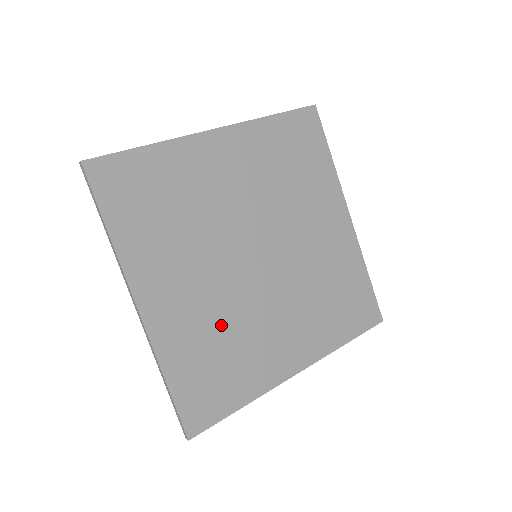
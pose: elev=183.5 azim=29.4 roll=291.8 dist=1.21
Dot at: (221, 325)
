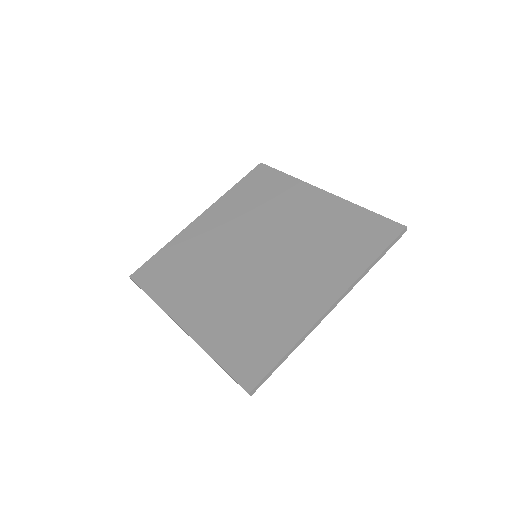
Dot at: (244, 307)
